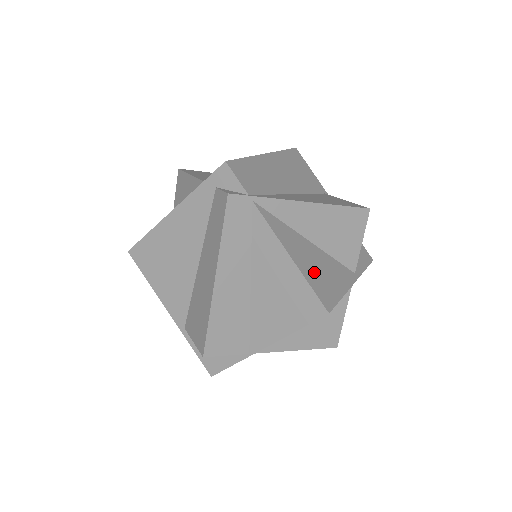
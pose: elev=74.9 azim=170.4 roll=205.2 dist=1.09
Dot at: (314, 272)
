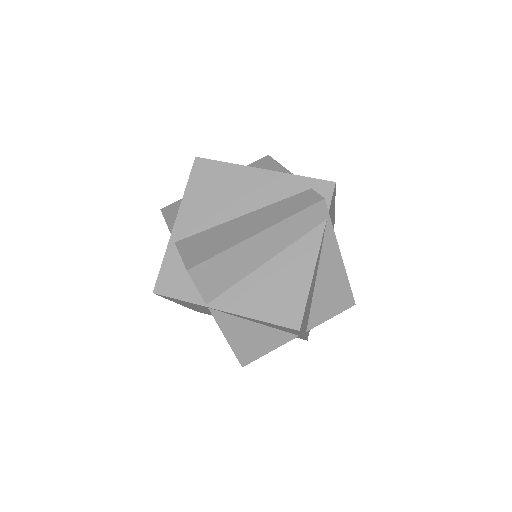
Dot at: (309, 299)
